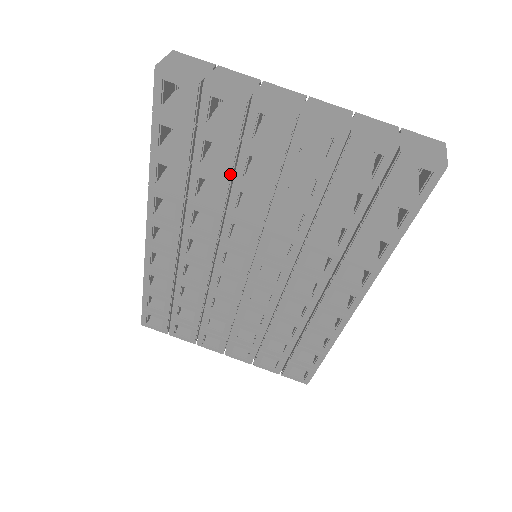
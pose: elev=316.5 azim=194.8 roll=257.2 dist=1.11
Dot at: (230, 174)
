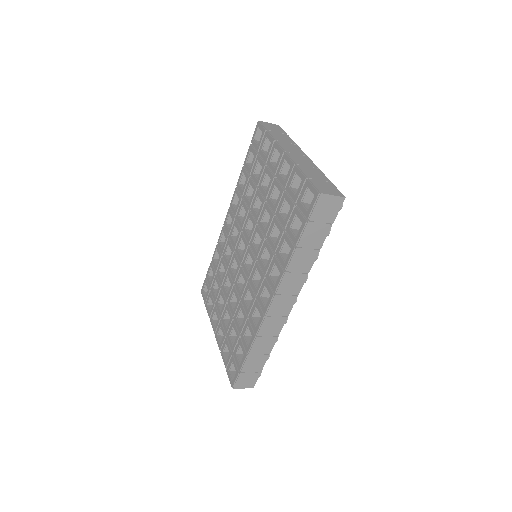
Dot at: (258, 183)
